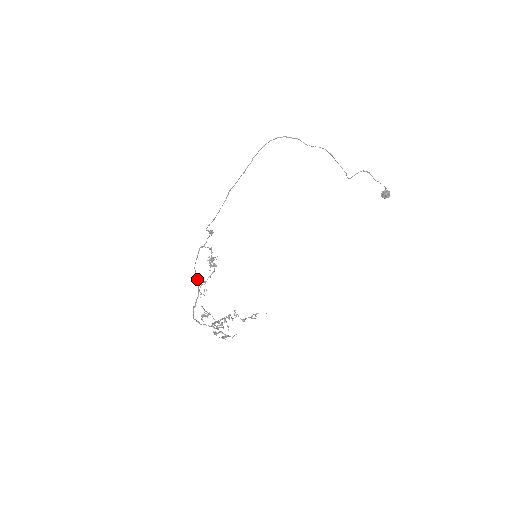
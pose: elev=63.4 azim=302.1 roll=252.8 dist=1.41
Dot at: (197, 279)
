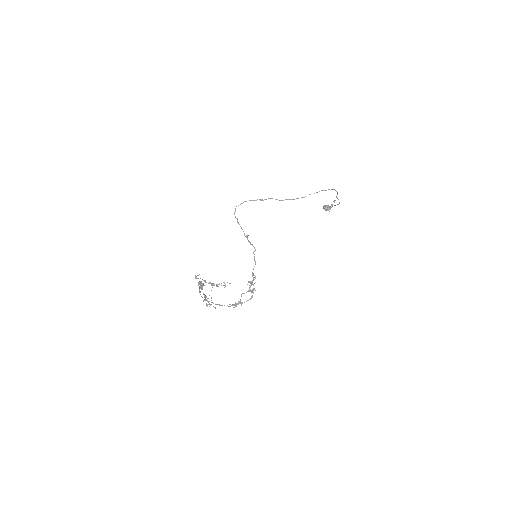
Dot at: occluded
